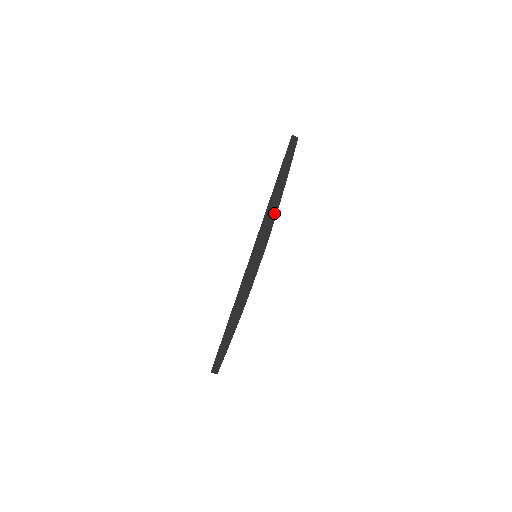
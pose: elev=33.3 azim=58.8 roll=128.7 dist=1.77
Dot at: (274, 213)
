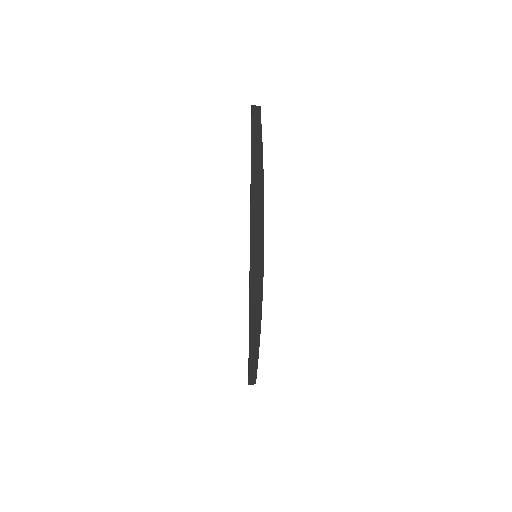
Dot at: (261, 203)
